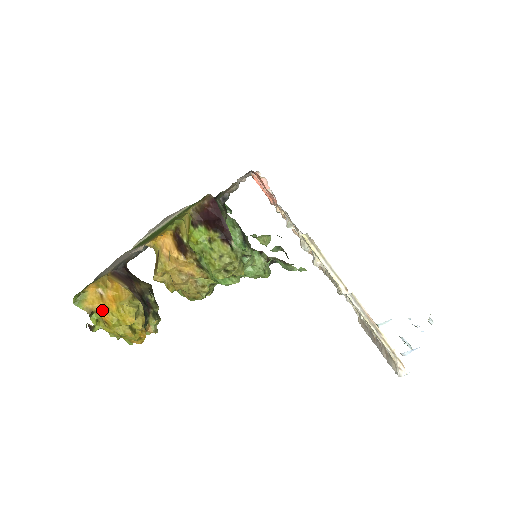
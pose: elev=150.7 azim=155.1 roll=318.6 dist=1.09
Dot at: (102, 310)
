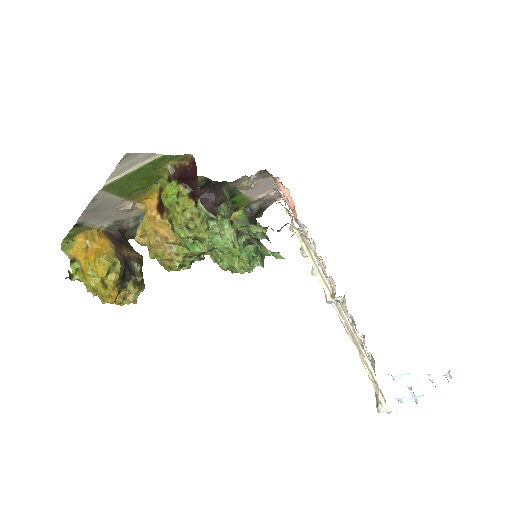
Dot at: (82, 259)
